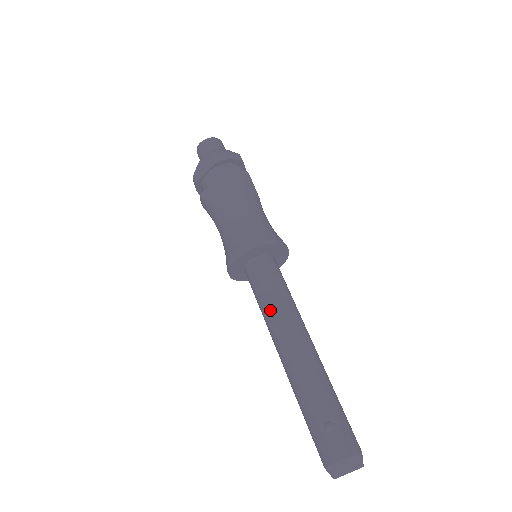
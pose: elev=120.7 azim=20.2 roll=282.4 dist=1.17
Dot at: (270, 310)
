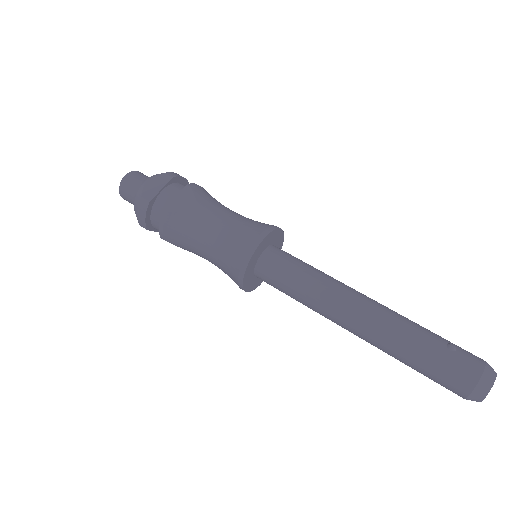
Dot at: (319, 282)
